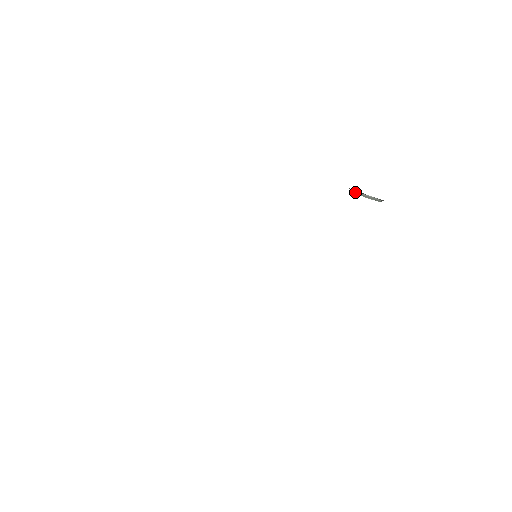
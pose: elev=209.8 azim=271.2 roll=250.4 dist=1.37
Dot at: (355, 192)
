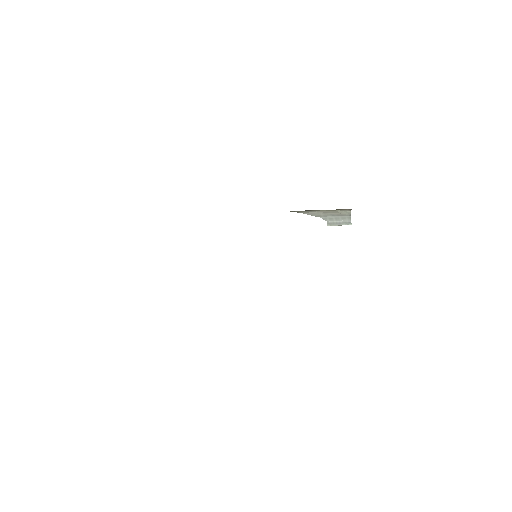
Dot at: (330, 223)
